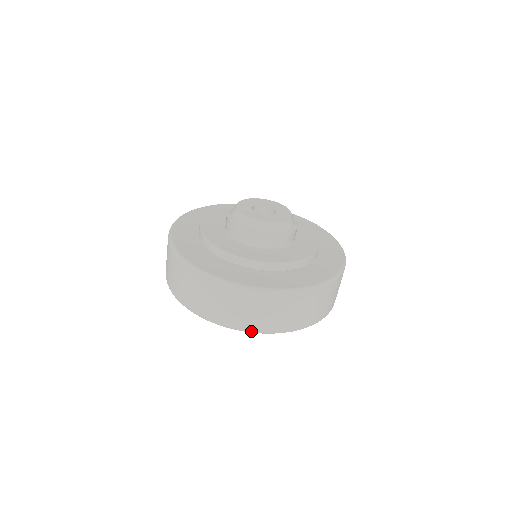
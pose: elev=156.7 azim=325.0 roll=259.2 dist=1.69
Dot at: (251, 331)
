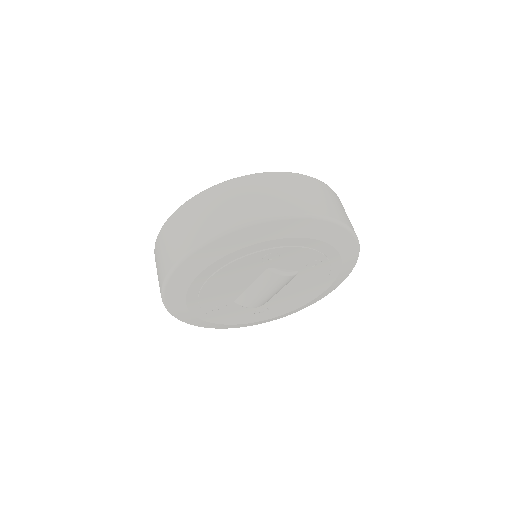
Dot at: (222, 231)
